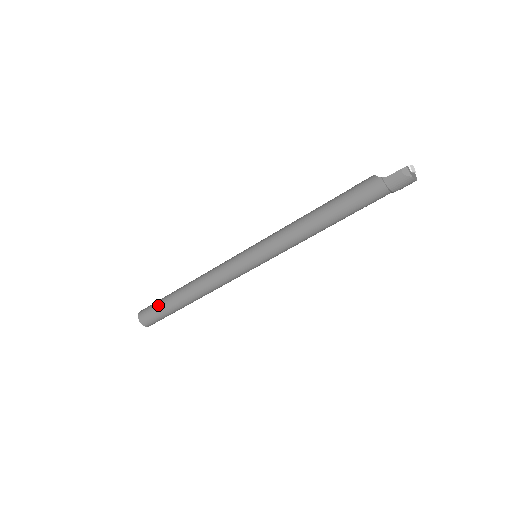
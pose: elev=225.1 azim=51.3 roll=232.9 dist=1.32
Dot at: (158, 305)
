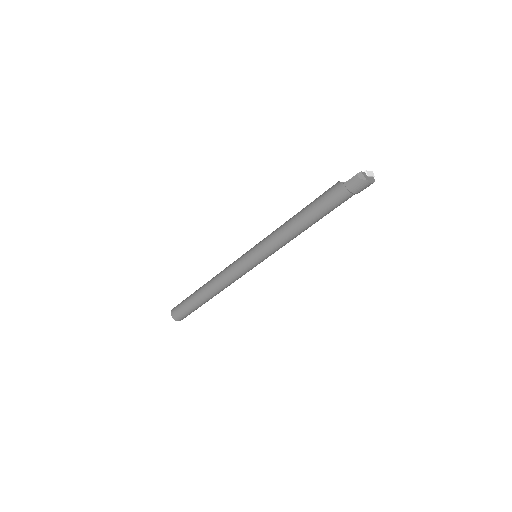
Dot at: (185, 302)
